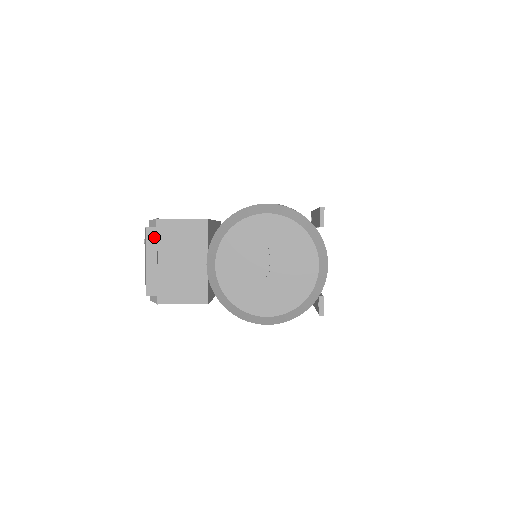
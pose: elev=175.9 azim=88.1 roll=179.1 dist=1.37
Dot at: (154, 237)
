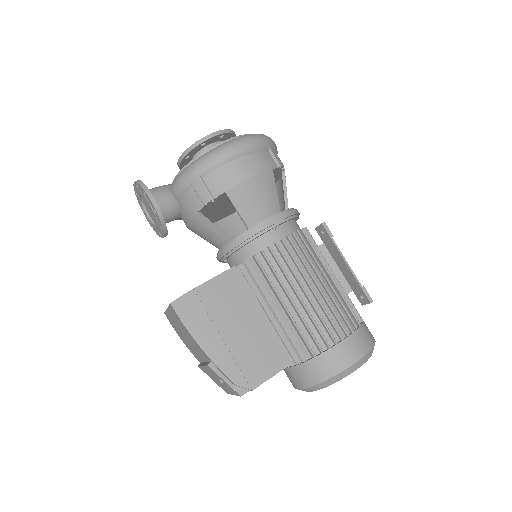
Dot at: occluded
